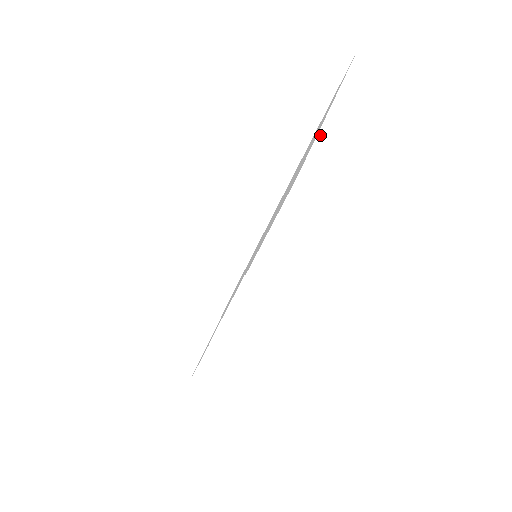
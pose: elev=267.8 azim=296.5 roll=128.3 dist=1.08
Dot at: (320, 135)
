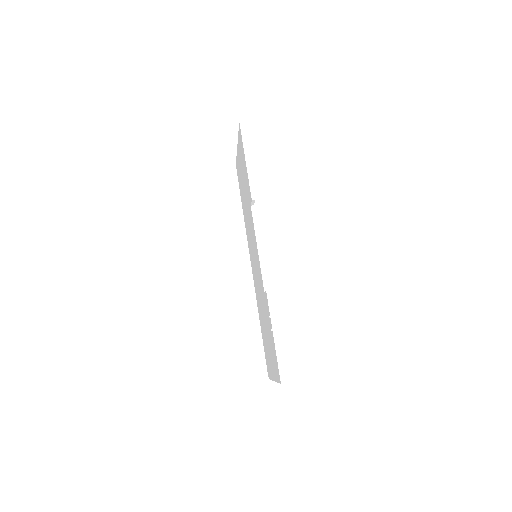
Dot at: occluded
